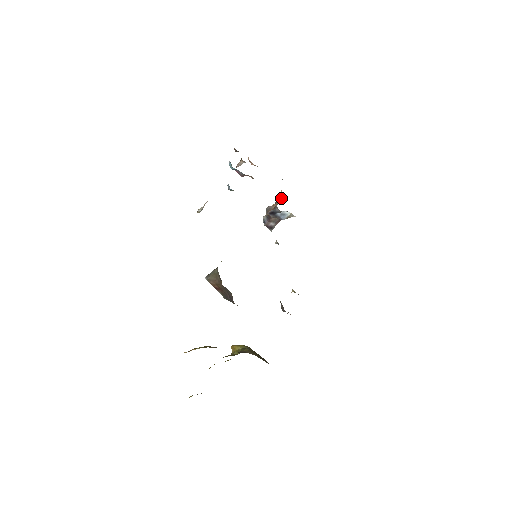
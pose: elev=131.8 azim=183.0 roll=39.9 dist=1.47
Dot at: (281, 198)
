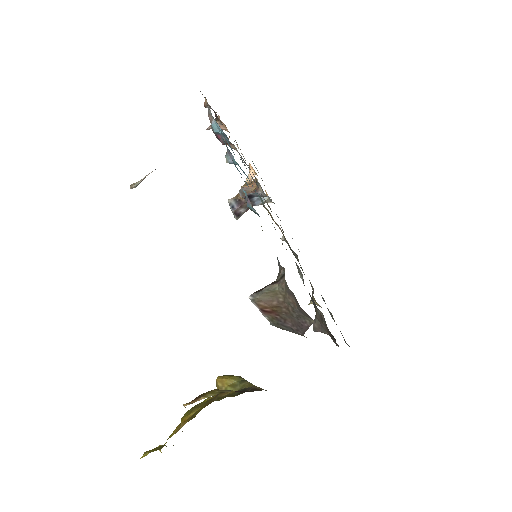
Dot at: (251, 177)
